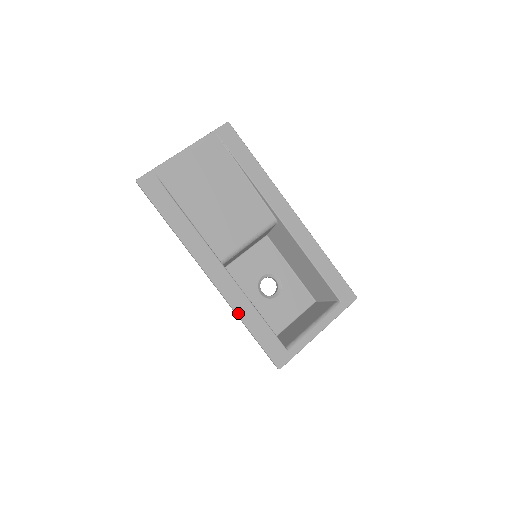
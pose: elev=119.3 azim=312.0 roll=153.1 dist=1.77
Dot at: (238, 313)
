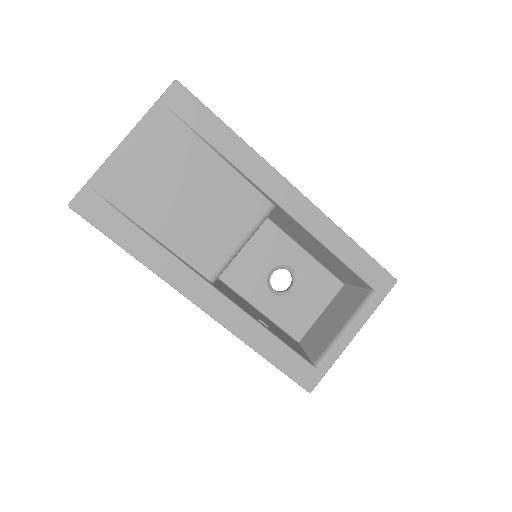
Dot at: (246, 341)
